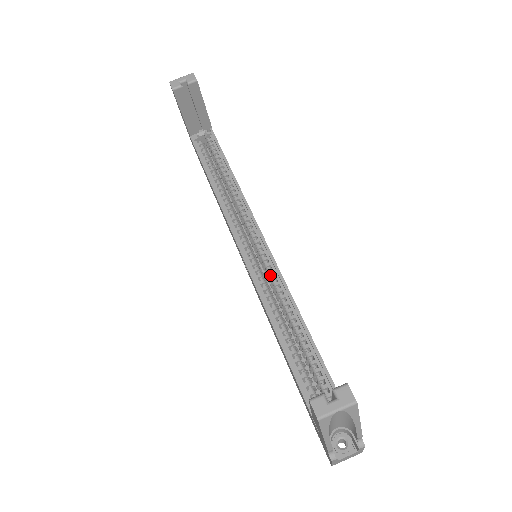
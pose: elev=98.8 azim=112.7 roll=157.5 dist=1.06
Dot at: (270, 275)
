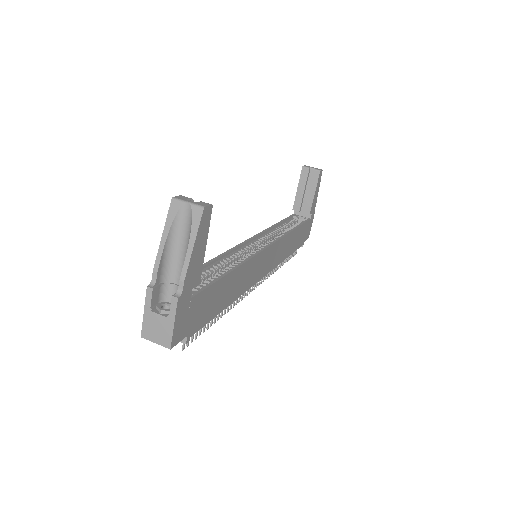
Dot at: (250, 255)
